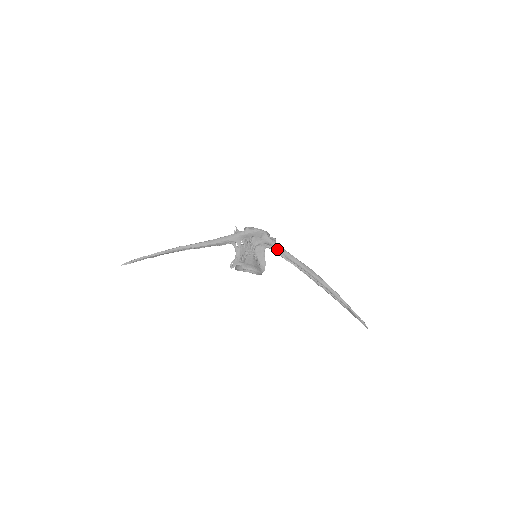
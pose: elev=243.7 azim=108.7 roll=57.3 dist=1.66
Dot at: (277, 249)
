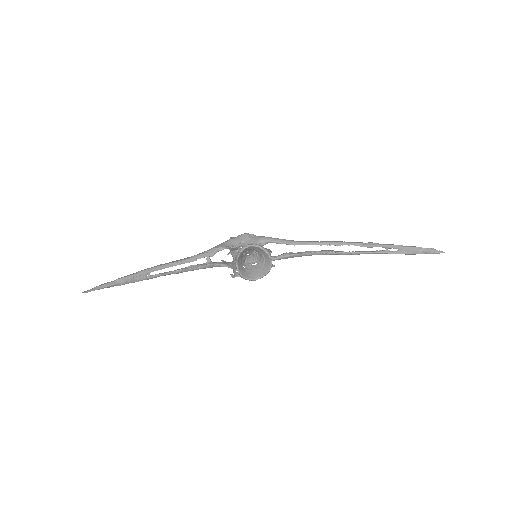
Dot at: (275, 241)
